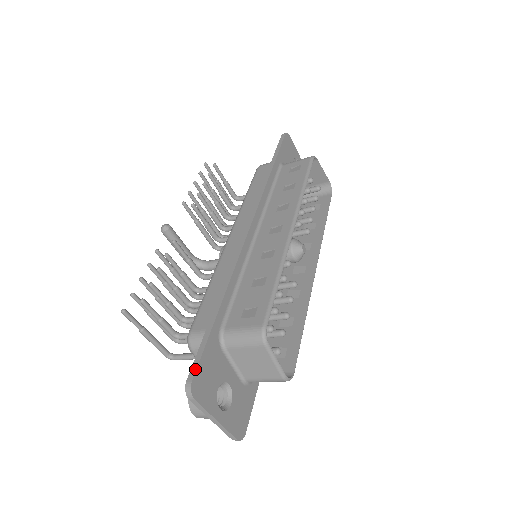
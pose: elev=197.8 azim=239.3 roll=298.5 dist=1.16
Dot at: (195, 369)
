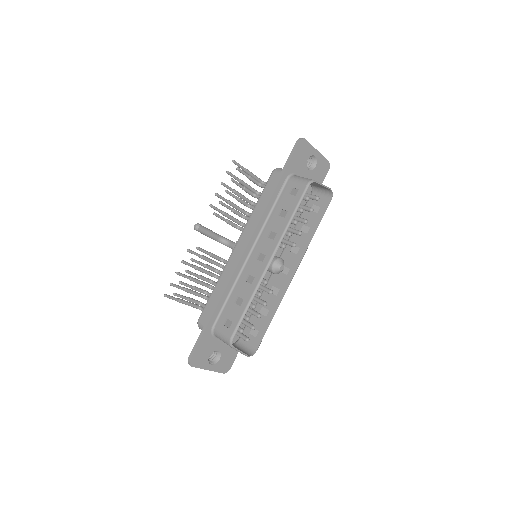
Dot at: (193, 353)
